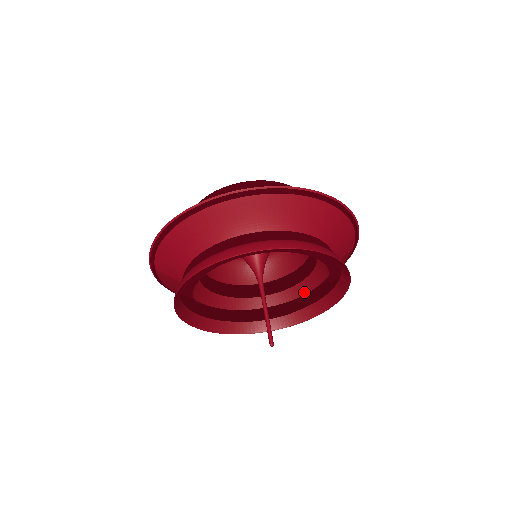
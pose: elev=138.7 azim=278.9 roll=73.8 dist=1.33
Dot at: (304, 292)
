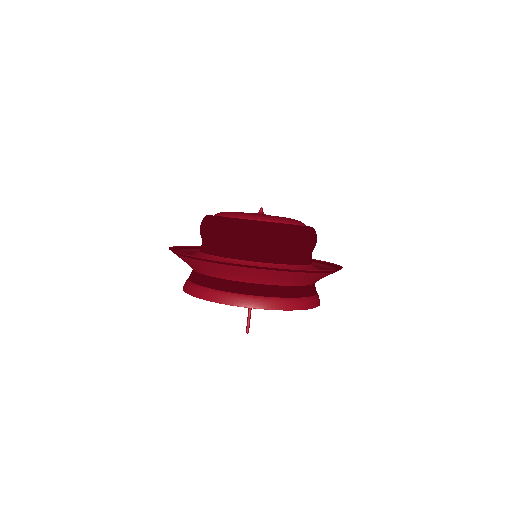
Dot at: occluded
